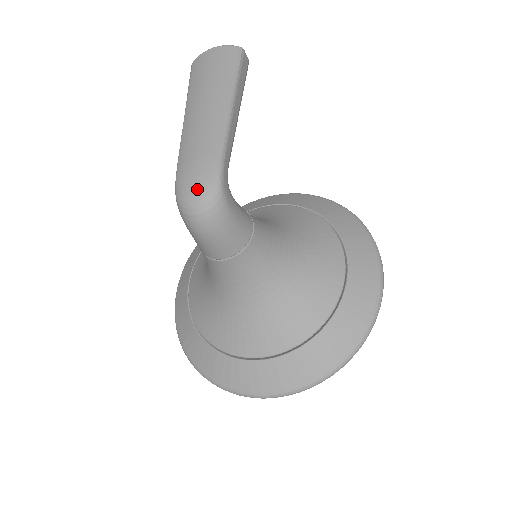
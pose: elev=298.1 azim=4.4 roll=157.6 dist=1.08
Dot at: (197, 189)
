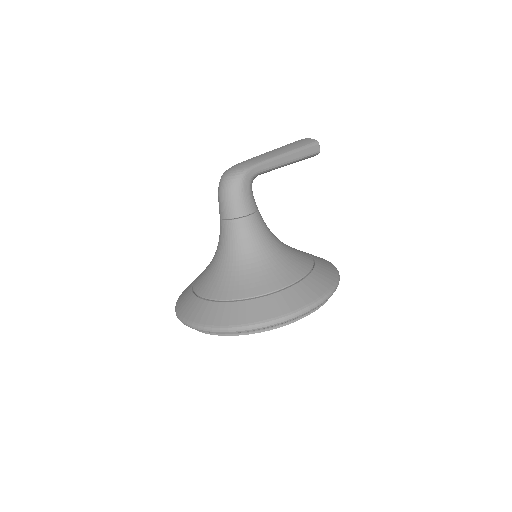
Dot at: (233, 169)
